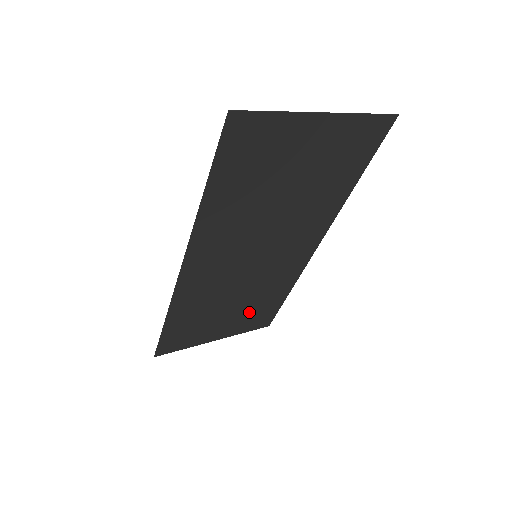
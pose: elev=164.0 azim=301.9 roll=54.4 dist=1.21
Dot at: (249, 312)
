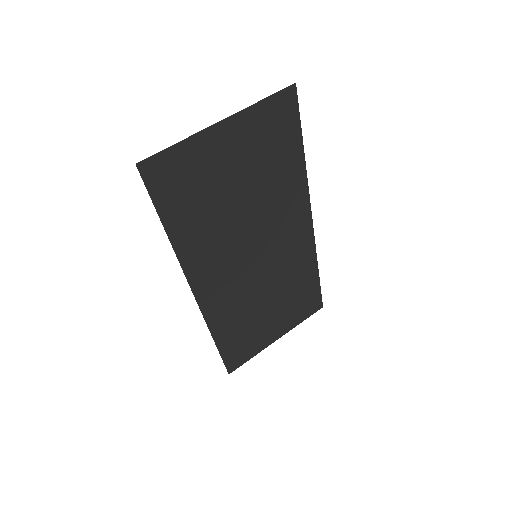
Dot at: (291, 303)
